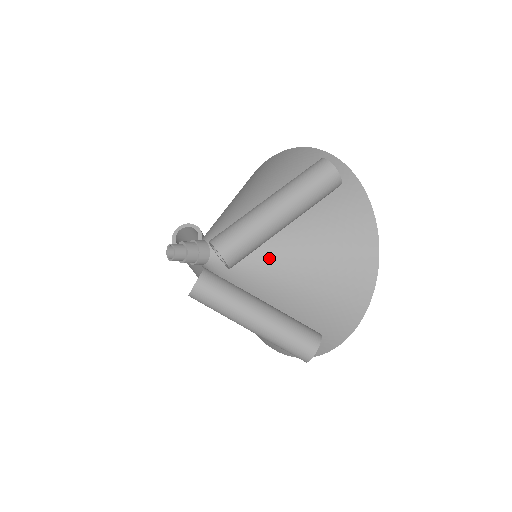
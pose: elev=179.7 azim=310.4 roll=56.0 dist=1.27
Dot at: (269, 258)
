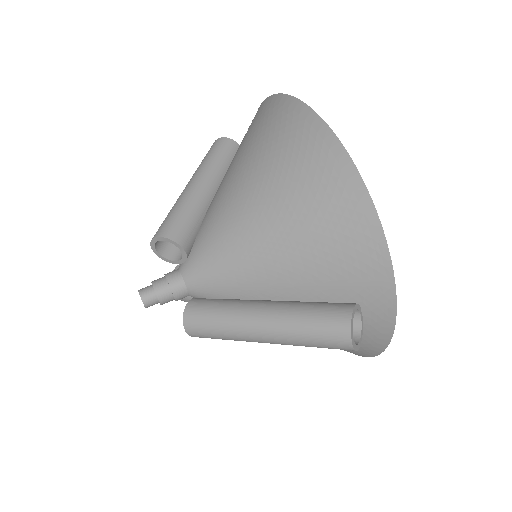
Dot at: occluded
